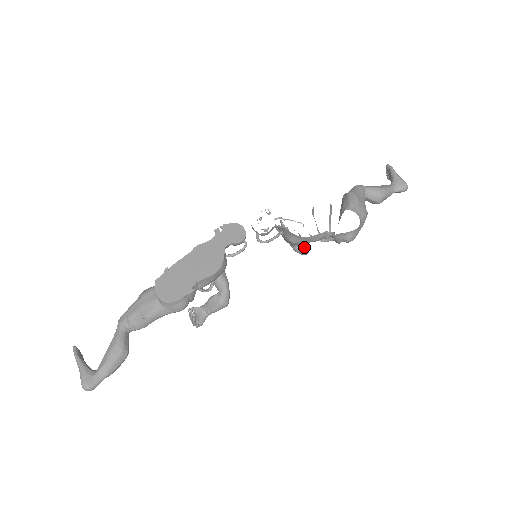
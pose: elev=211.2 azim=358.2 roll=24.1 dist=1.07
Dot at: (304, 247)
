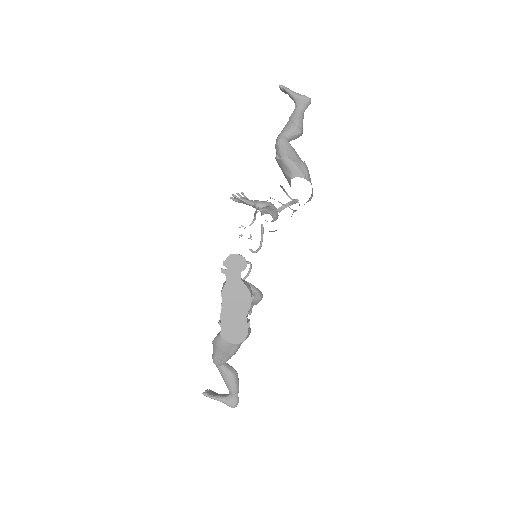
Dot at: (276, 215)
